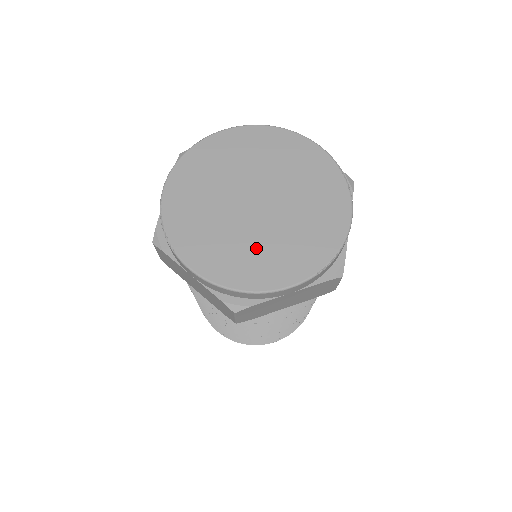
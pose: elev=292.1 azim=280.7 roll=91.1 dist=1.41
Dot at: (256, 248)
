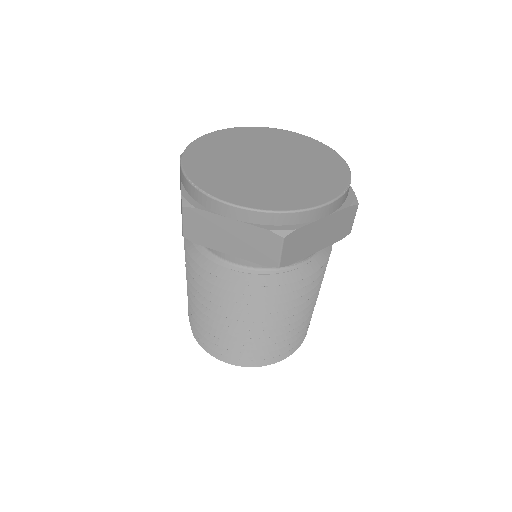
Dot at: (283, 186)
